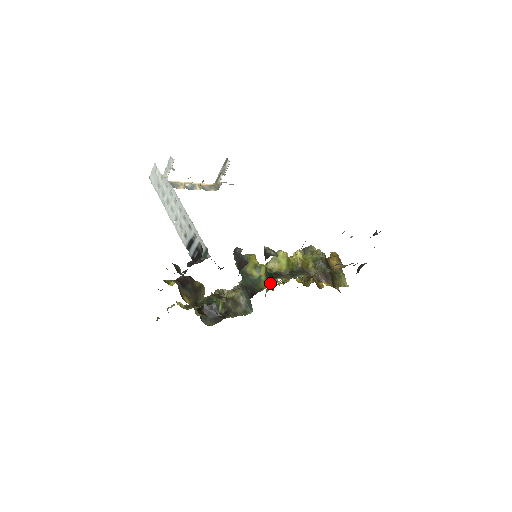
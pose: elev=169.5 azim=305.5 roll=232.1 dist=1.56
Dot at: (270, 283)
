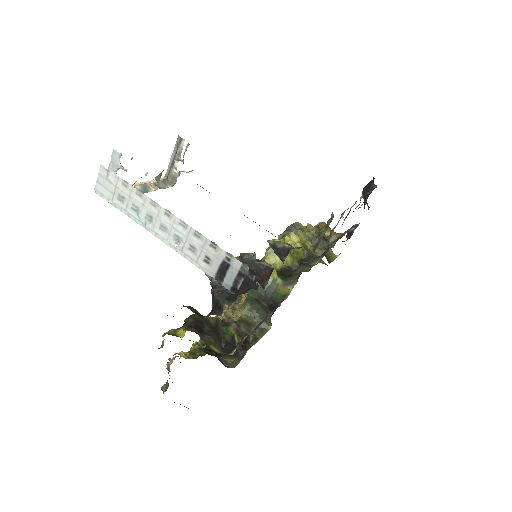
Dot at: (293, 284)
